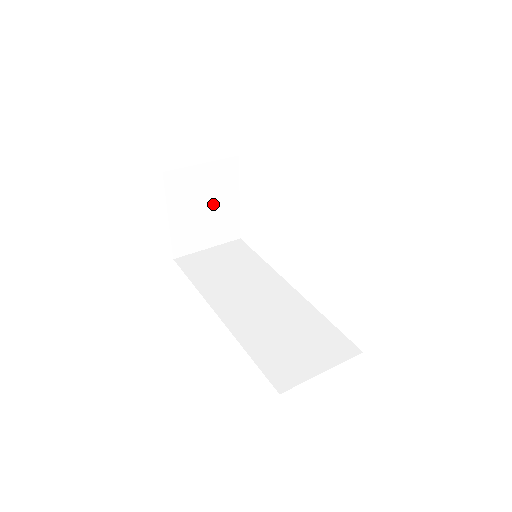
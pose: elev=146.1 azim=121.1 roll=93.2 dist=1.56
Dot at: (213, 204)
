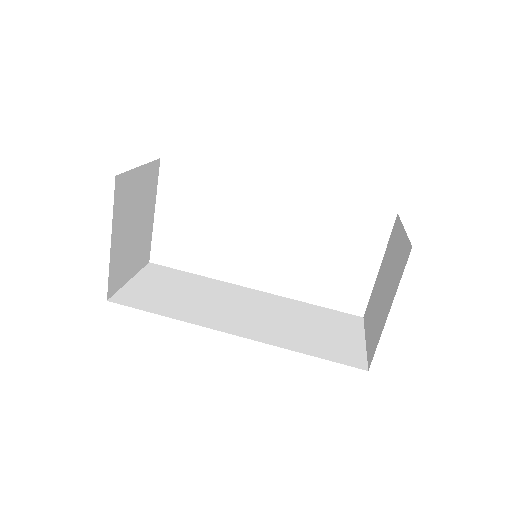
Dot at: (140, 220)
